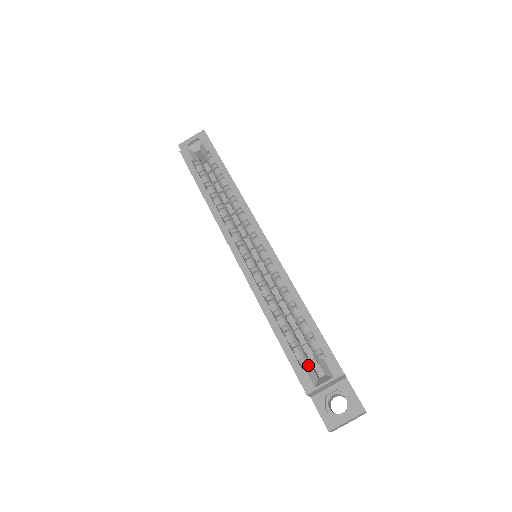
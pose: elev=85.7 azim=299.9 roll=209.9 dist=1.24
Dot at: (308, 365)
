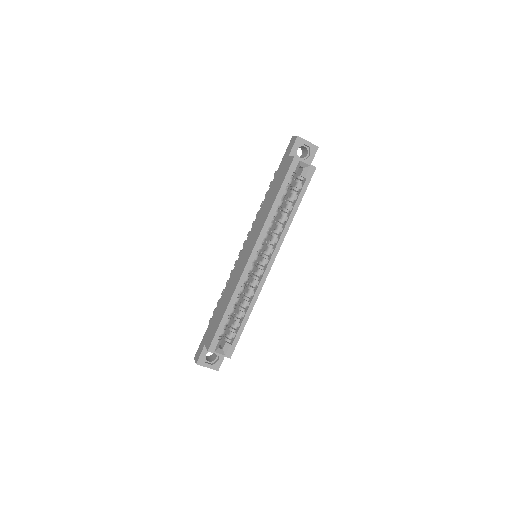
Dot at: (221, 338)
